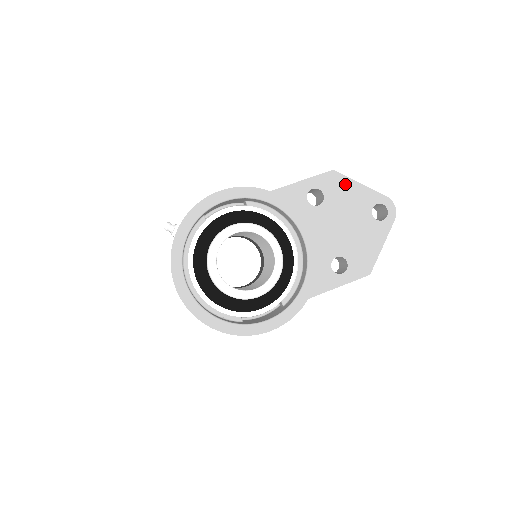
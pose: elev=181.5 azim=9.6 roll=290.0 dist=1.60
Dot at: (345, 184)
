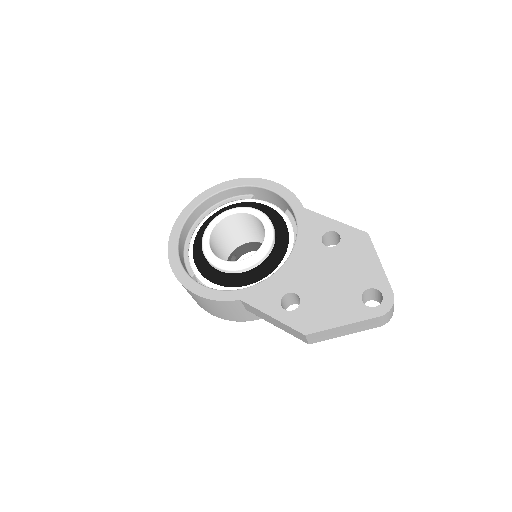
Dot at: (366, 251)
